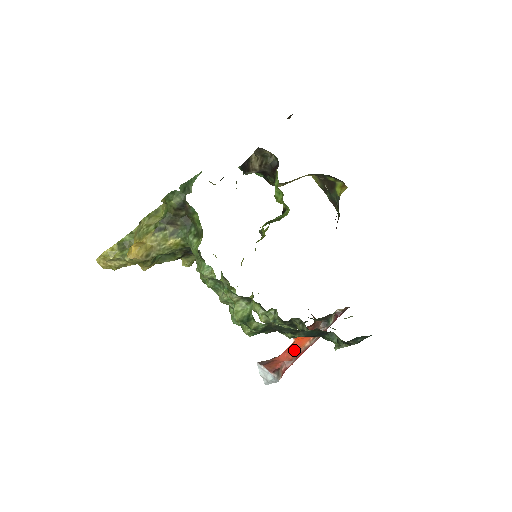
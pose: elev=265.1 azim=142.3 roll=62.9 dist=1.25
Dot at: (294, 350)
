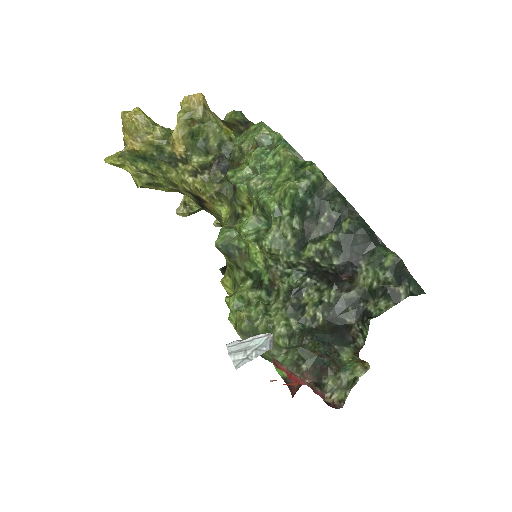
Dot at: occluded
